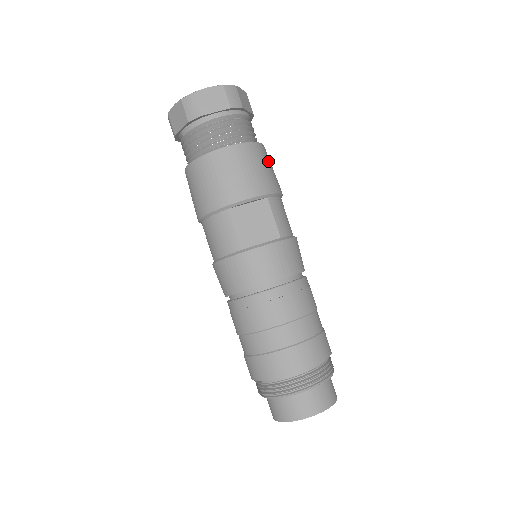
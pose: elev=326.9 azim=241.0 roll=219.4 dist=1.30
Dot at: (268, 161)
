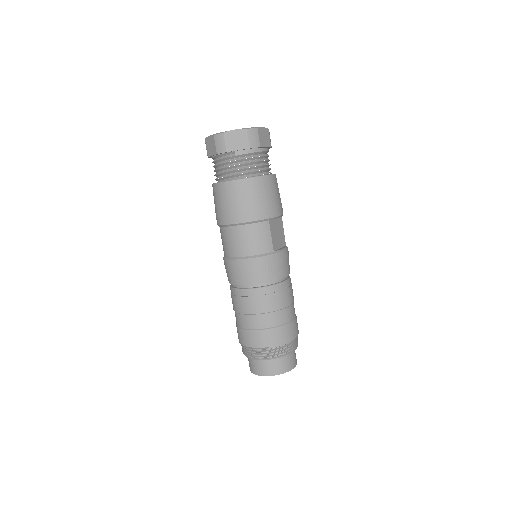
Dot at: occluded
